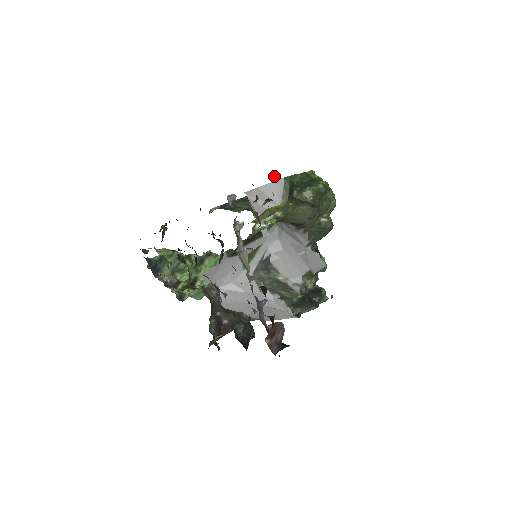
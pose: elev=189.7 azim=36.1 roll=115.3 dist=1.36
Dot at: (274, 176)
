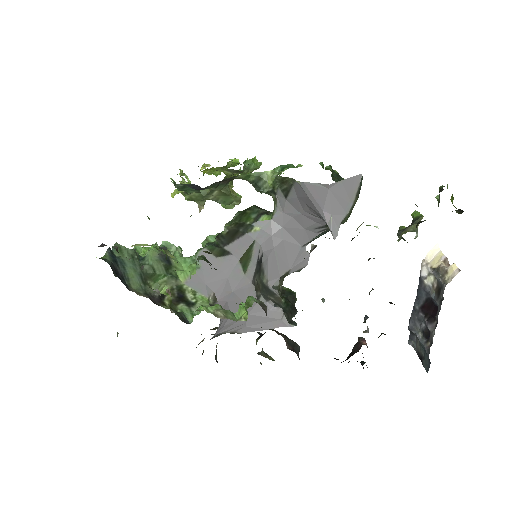
Dot at: occluded
